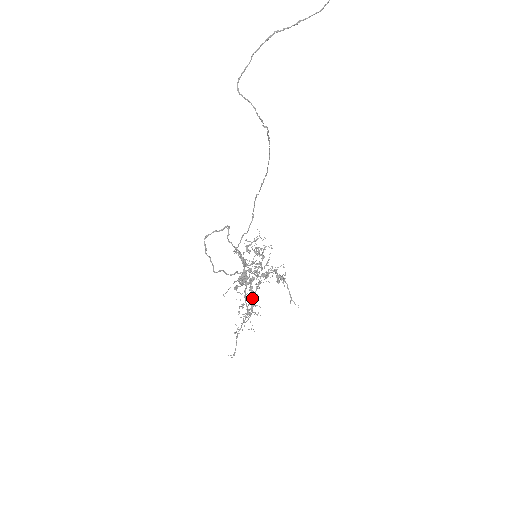
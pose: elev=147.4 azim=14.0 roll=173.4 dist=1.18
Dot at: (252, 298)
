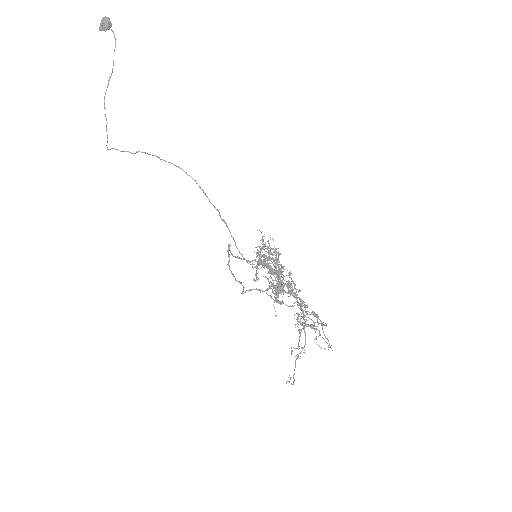
Dot at: (304, 306)
